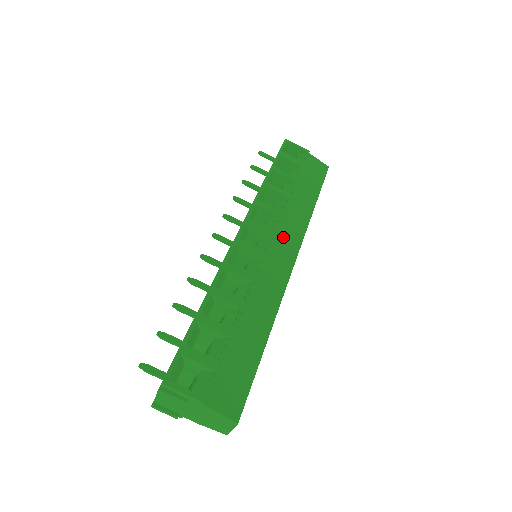
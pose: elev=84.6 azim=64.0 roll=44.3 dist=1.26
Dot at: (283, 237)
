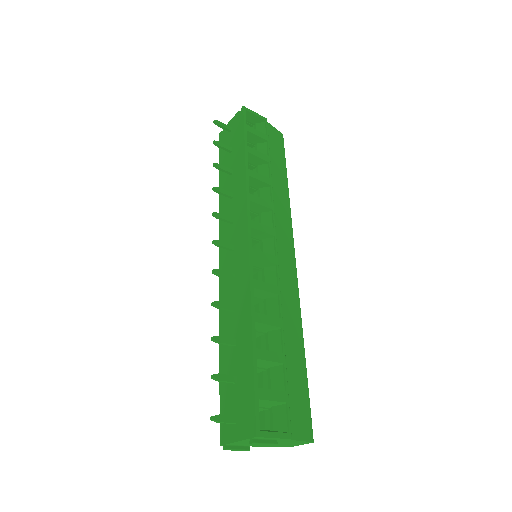
Dot at: (280, 233)
